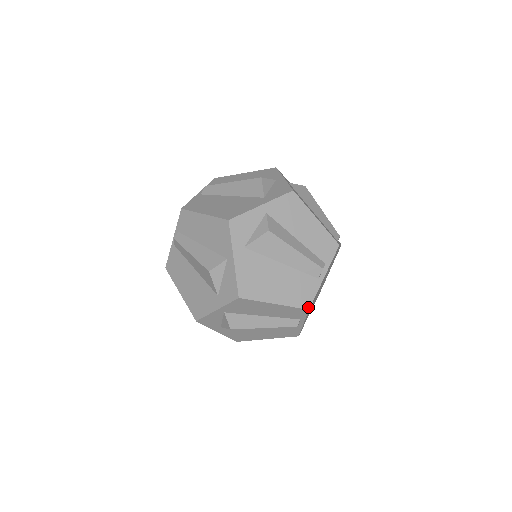
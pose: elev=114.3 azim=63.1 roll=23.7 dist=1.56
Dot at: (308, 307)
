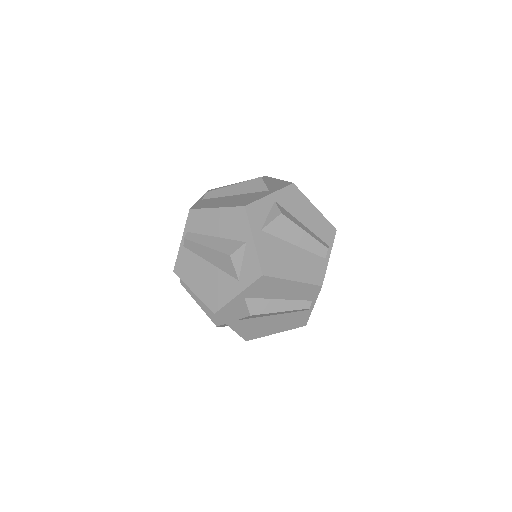
Dot at: (321, 284)
